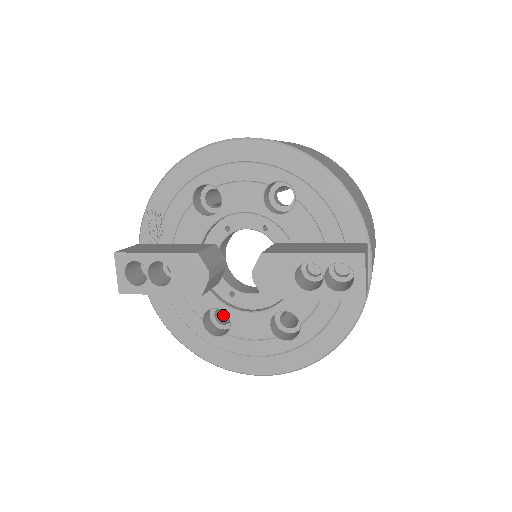
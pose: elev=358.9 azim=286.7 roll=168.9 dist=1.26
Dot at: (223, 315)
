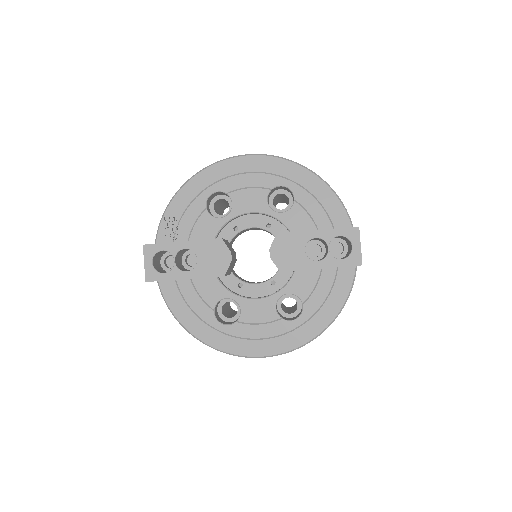
Dot at: (226, 313)
